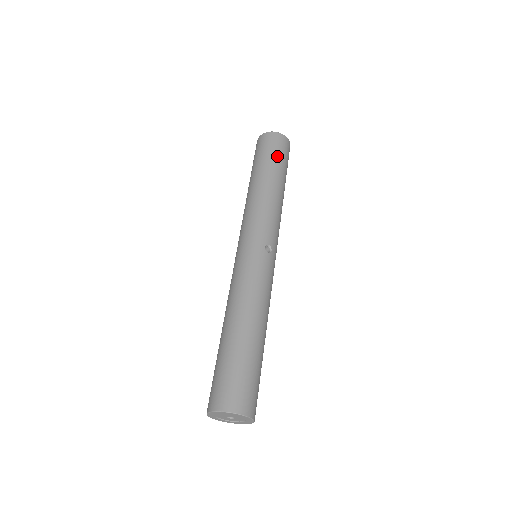
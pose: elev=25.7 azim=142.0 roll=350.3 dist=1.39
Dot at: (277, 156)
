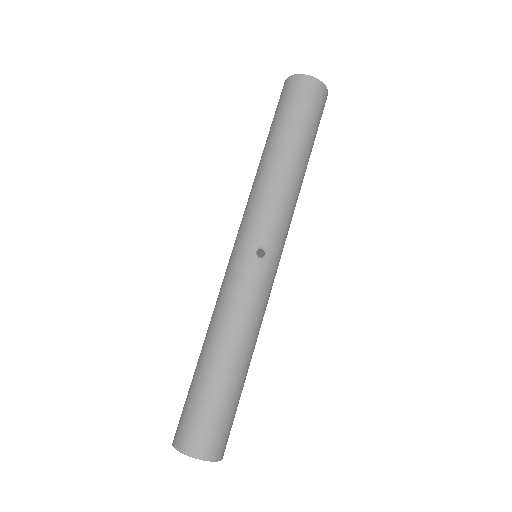
Dot at: (295, 113)
